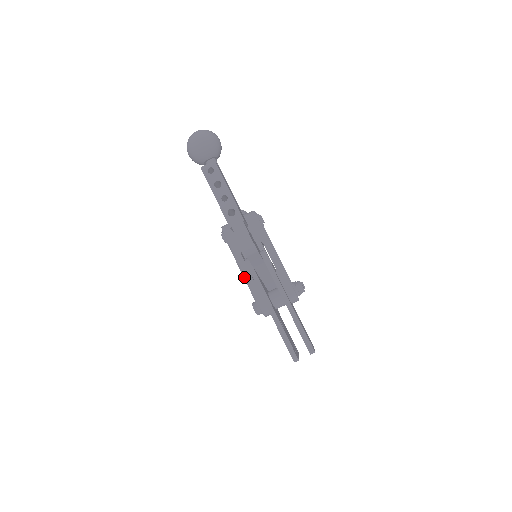
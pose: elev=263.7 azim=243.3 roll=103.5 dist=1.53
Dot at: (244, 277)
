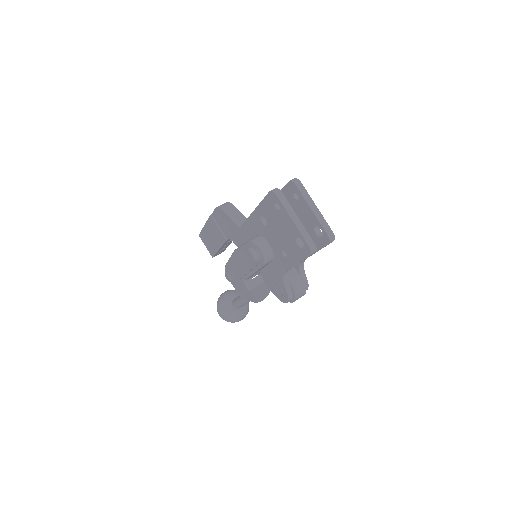
Dot at: (236, 250)
